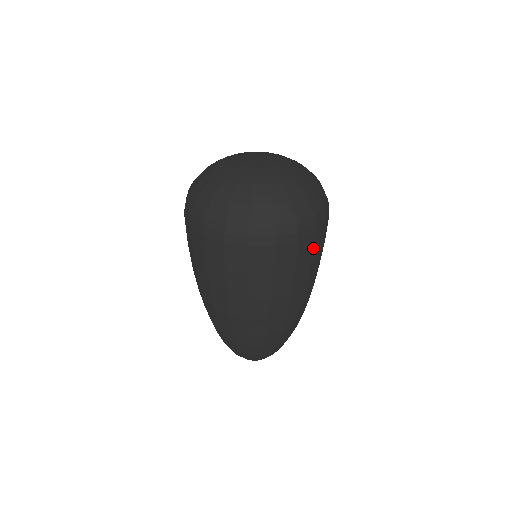
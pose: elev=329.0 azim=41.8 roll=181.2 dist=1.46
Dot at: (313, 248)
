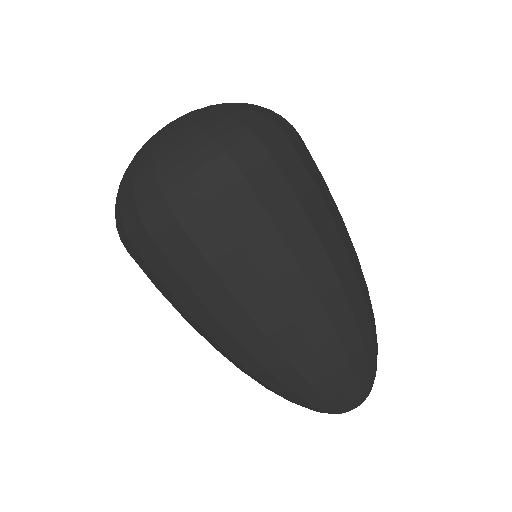
Dot at: (311, 158)
